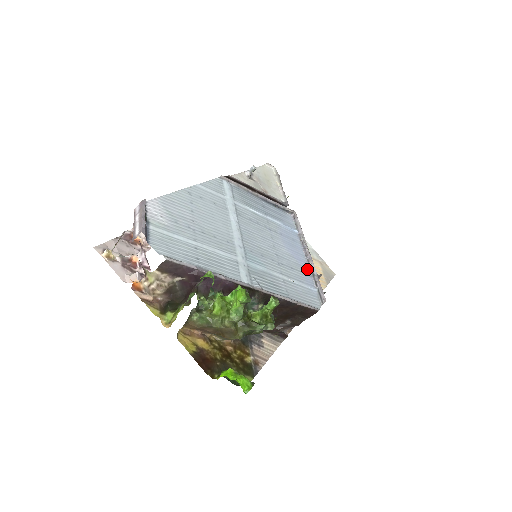
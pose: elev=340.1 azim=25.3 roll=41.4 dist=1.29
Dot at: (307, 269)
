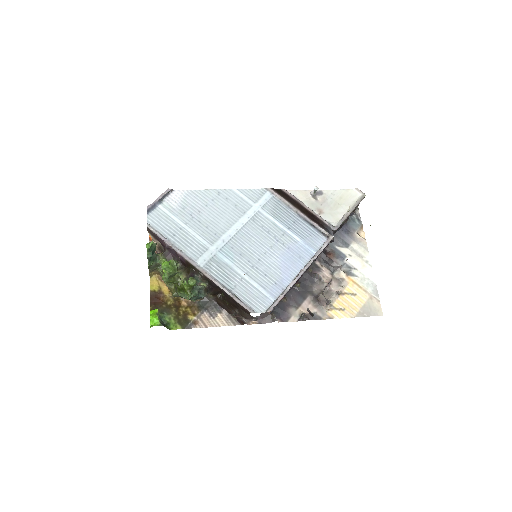
Dot at: (286, 283)
